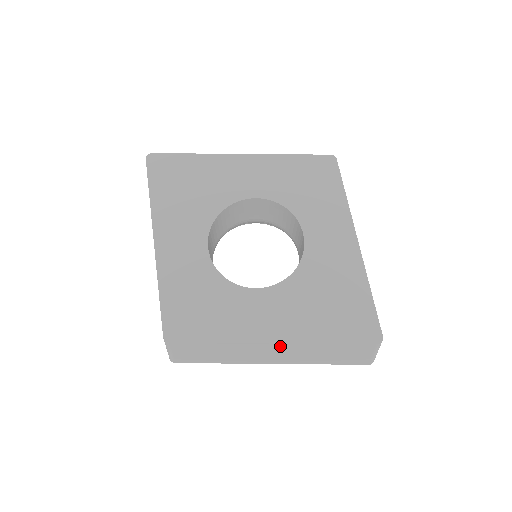
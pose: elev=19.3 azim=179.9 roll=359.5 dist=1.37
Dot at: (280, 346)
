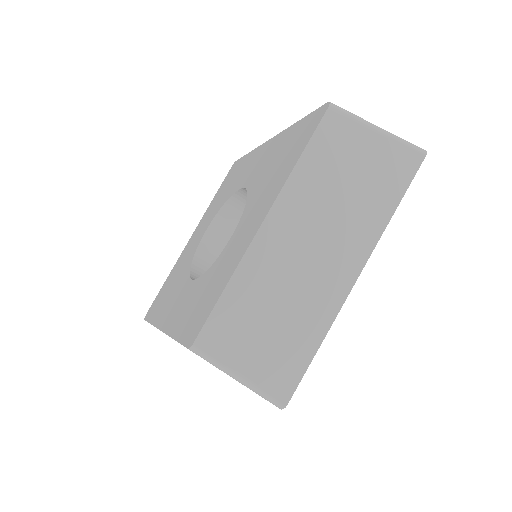
Dot at: (278, 223)
